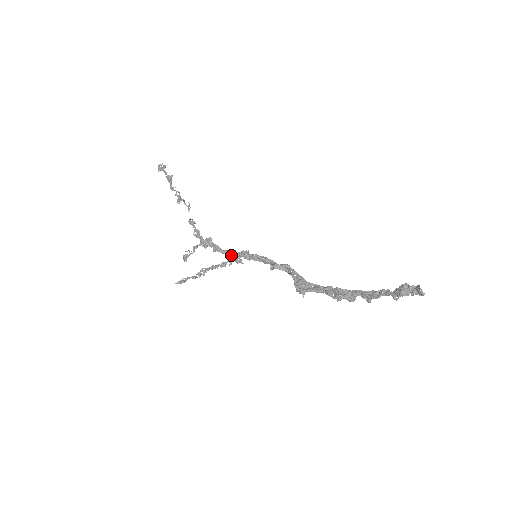
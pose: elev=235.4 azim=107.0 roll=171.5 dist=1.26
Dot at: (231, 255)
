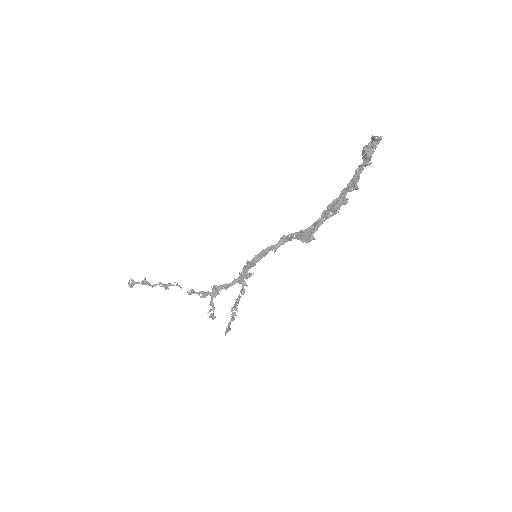
Dot at: (240, 279)
